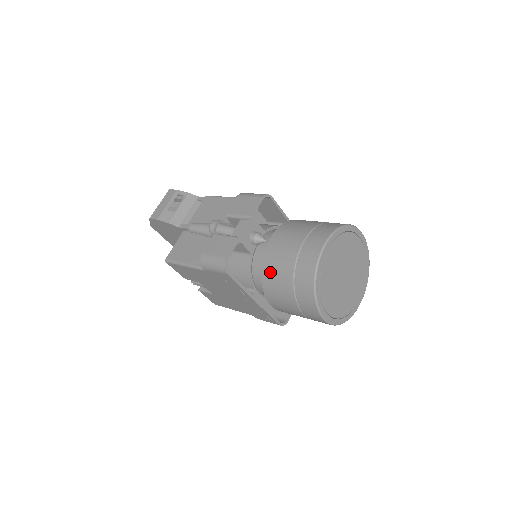
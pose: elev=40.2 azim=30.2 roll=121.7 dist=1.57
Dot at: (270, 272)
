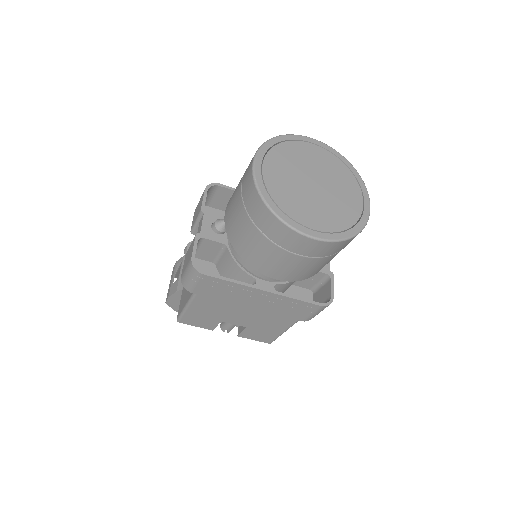
Dot at: (237, 239)
